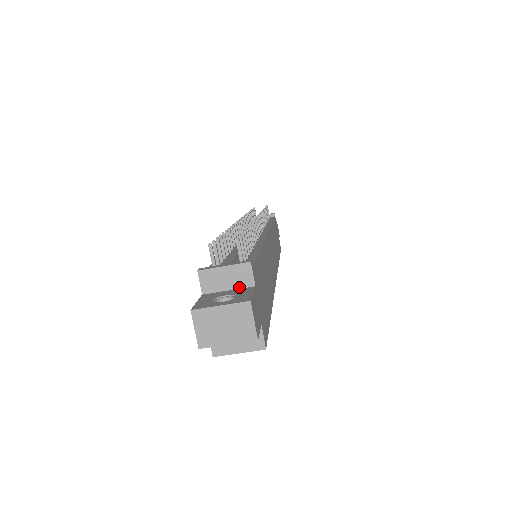
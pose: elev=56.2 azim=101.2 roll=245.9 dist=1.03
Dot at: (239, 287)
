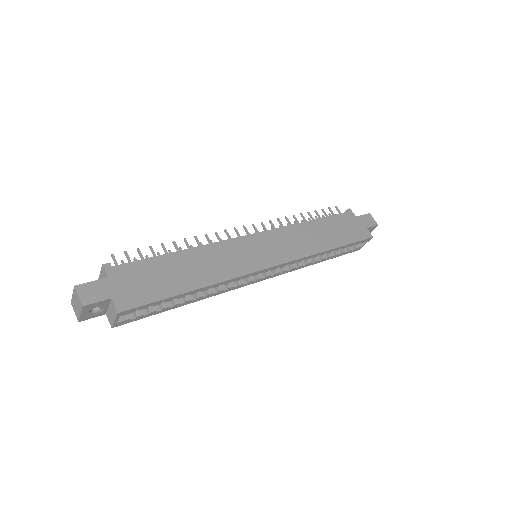
Dot at: occluded
